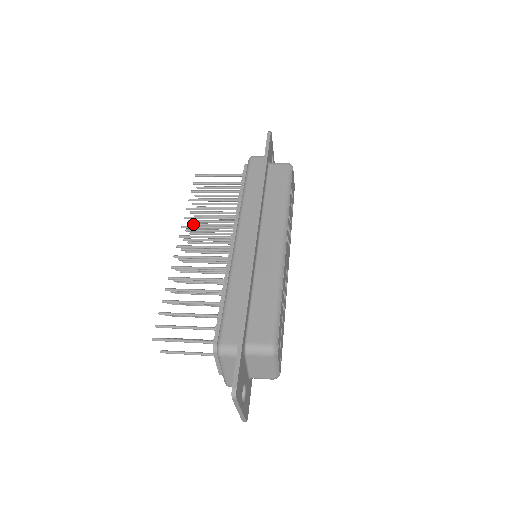
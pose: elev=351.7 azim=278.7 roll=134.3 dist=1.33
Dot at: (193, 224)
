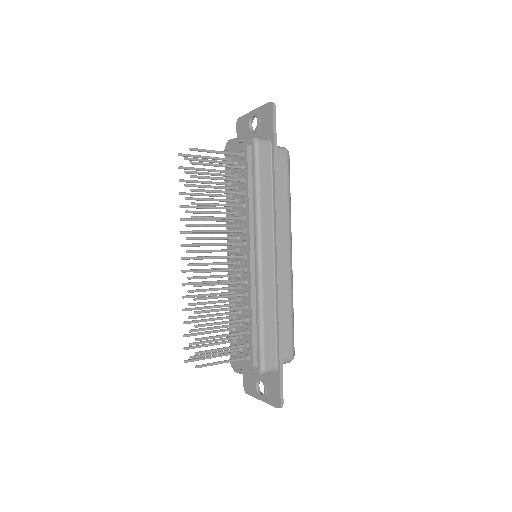
Dot at: (182, 207)
